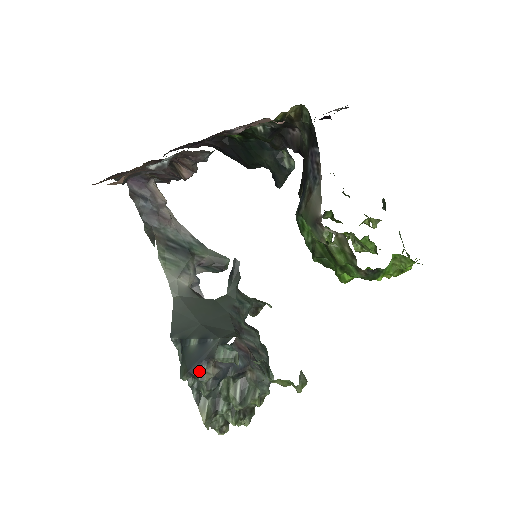
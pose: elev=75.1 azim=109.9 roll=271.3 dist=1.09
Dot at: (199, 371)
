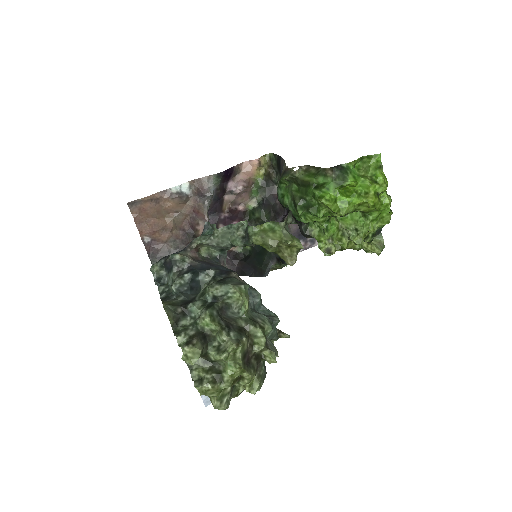
Dot at: occluded
